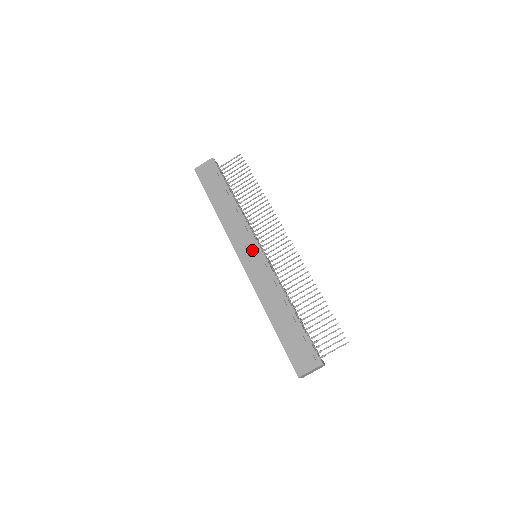
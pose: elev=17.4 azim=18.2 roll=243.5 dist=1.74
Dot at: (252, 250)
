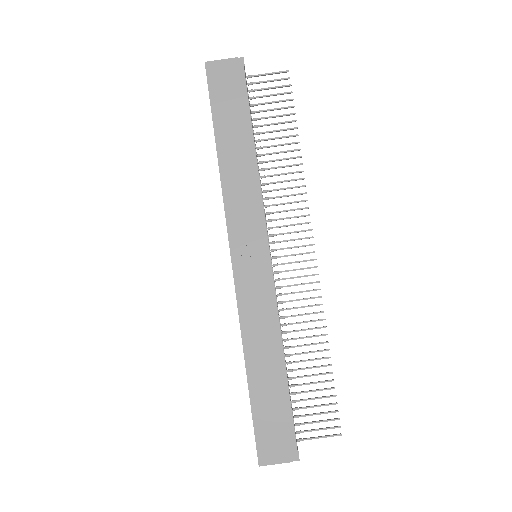
Dot at: (256, 249)
